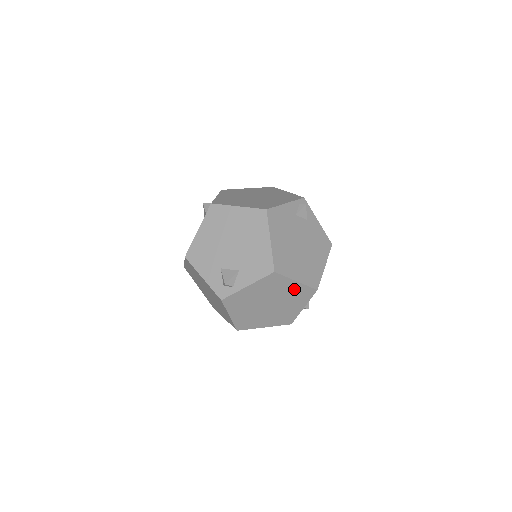
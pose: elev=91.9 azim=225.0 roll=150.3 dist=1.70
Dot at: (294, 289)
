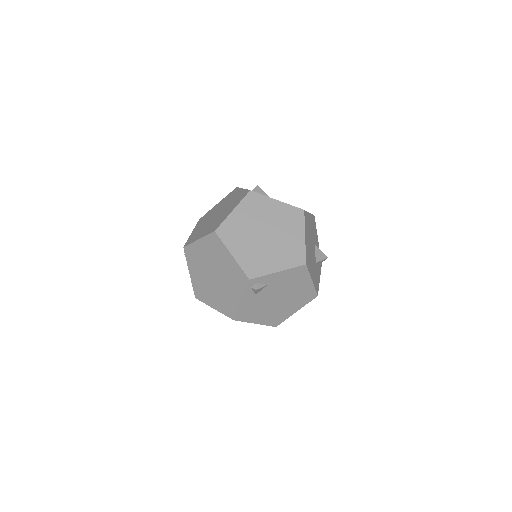
Dot at: occluded
